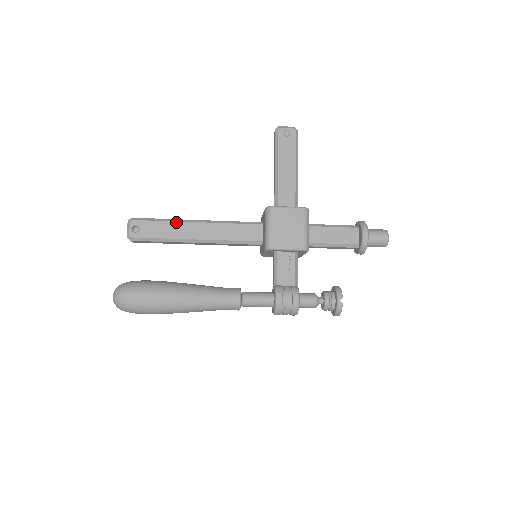
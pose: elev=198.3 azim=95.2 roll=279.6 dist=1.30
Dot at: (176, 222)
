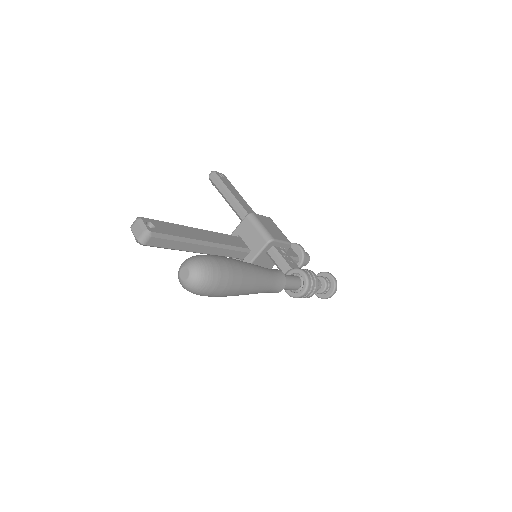
Dot at: (181, 225)
